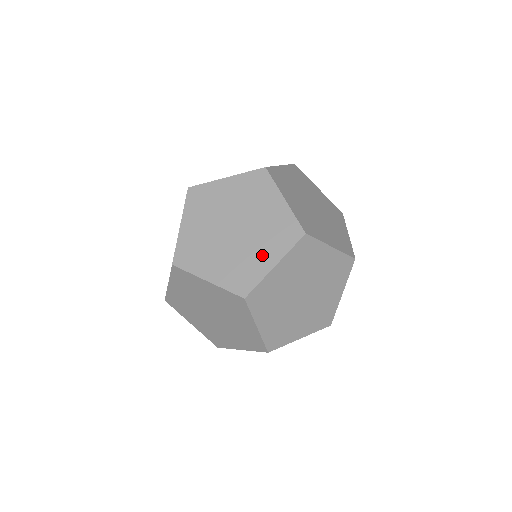
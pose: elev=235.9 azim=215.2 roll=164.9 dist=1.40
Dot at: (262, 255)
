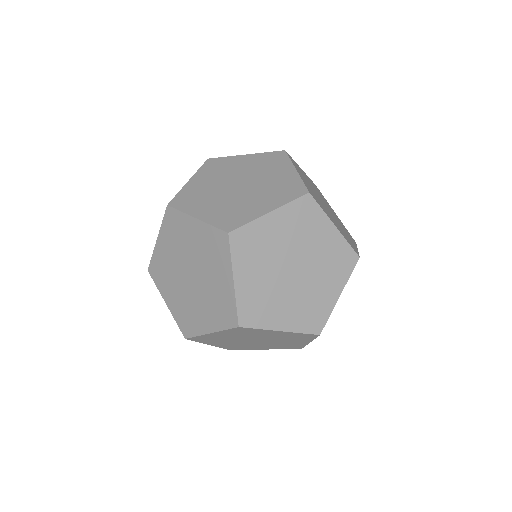
Dot at: (220, 280)
